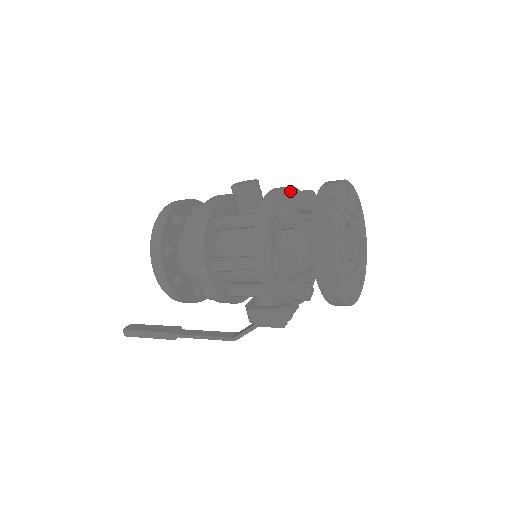
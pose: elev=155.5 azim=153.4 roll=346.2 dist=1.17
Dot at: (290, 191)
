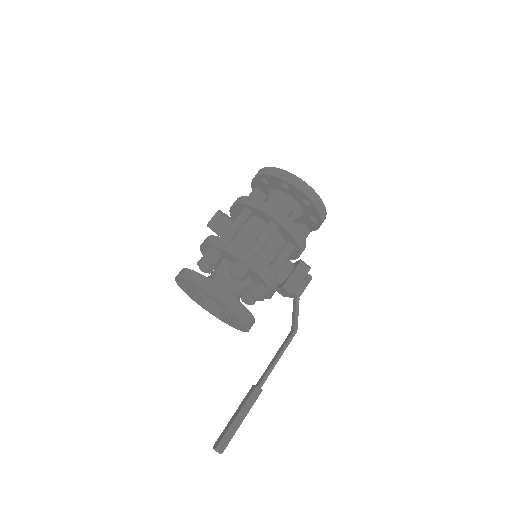
Dot at: occluded
